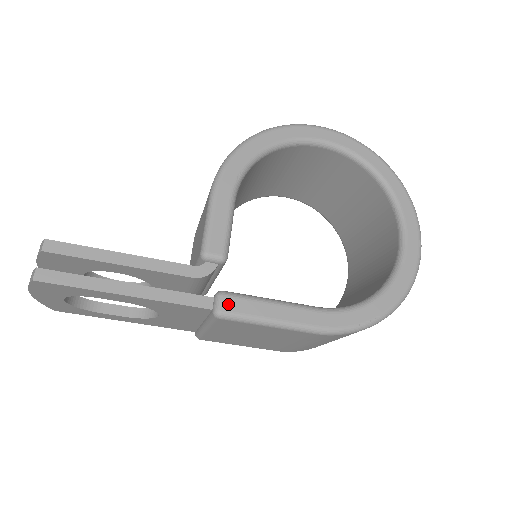
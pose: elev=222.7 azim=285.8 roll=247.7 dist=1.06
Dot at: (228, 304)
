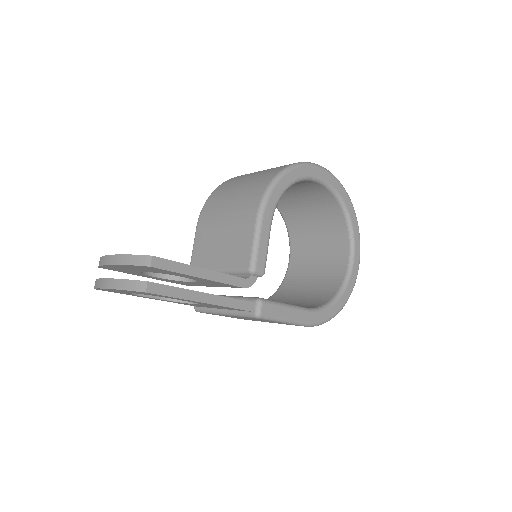
Dot at: (265, 309)
